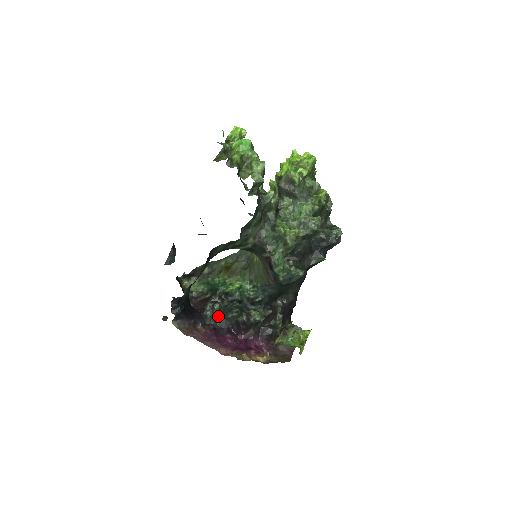
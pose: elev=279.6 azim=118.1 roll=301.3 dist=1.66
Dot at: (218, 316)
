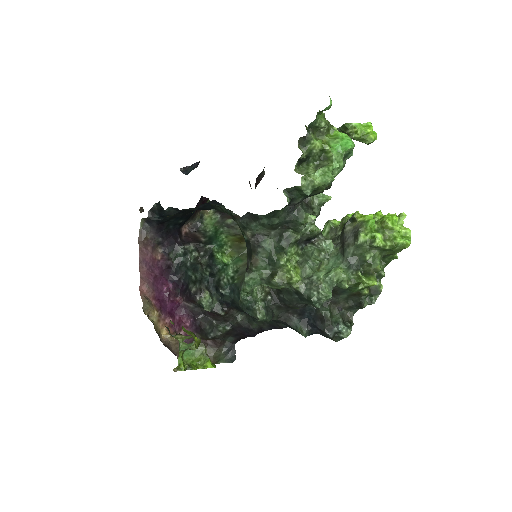
Dot at: (185, 262)
